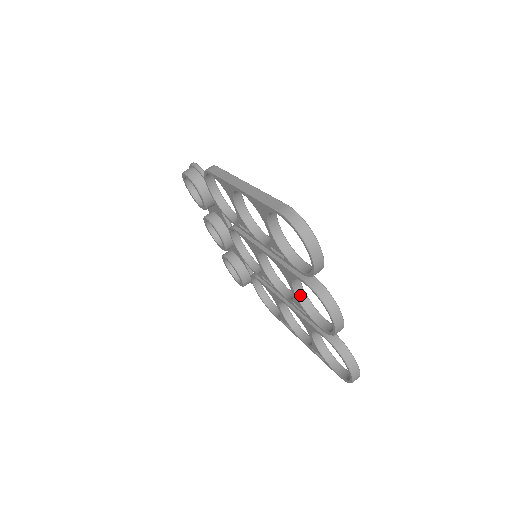
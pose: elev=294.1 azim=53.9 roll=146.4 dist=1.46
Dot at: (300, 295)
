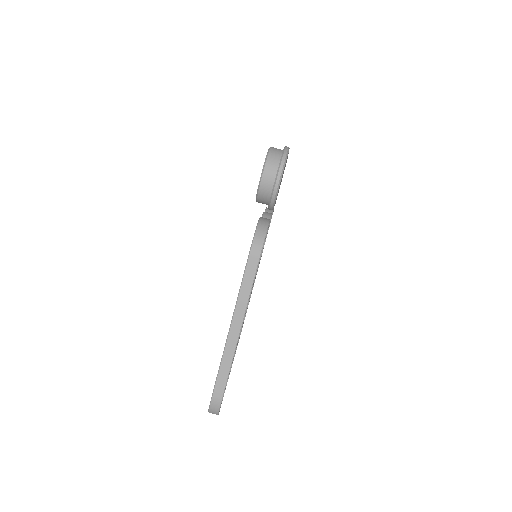
Dot at: occluded
